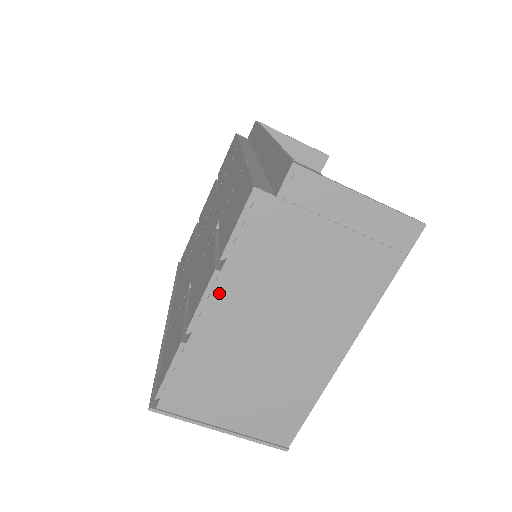
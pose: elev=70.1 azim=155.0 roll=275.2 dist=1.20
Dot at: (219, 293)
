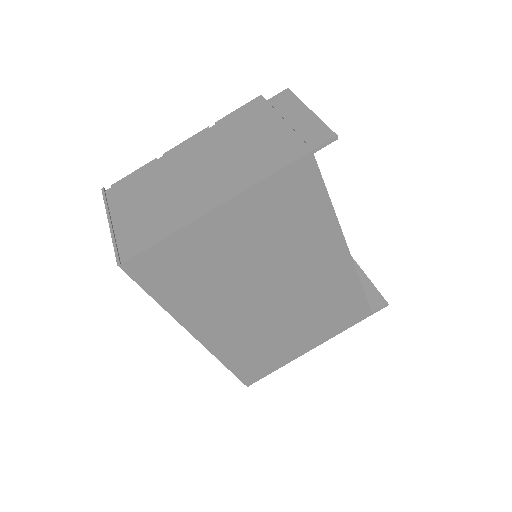
Dot at: (198, 138)
